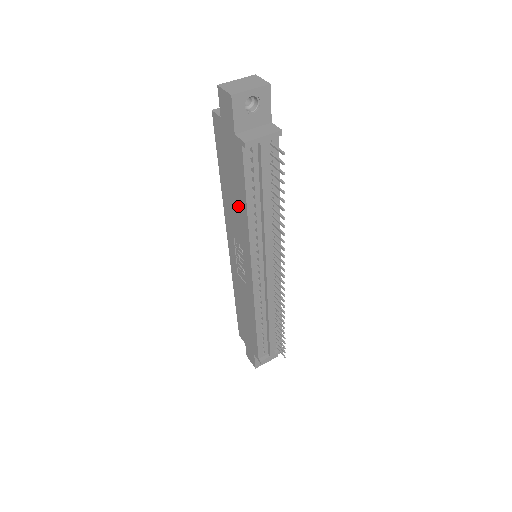
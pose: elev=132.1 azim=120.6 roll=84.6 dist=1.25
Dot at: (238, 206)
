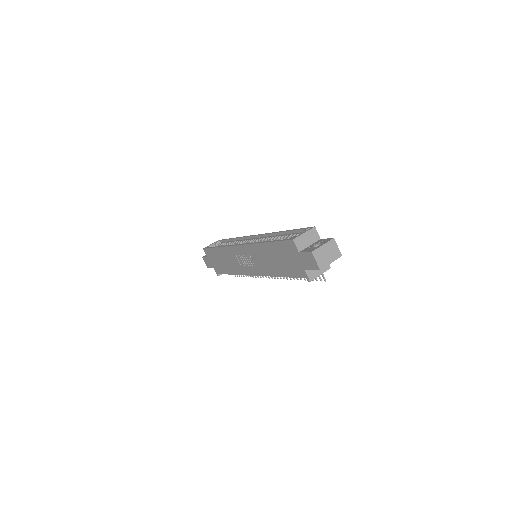
Dot at: (273, 266)
